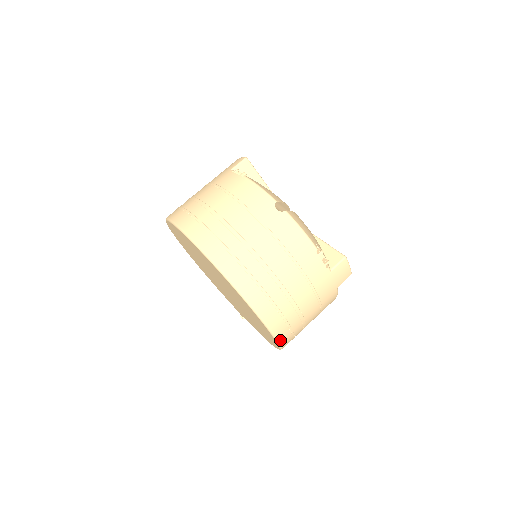
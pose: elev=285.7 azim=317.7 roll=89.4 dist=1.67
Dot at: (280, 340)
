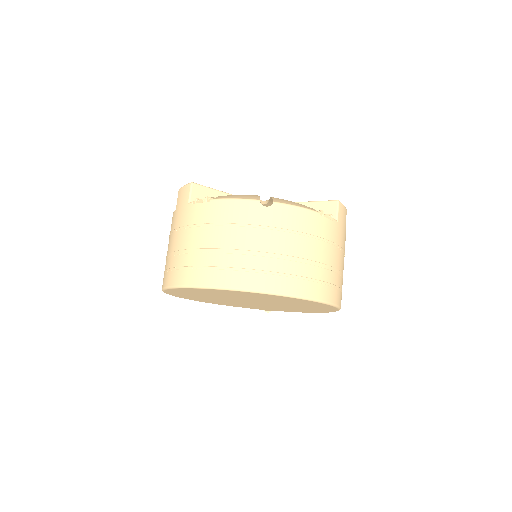
Dot at: (340, 305)
